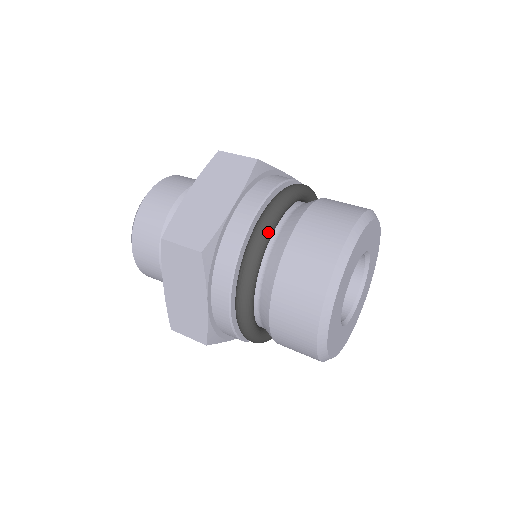
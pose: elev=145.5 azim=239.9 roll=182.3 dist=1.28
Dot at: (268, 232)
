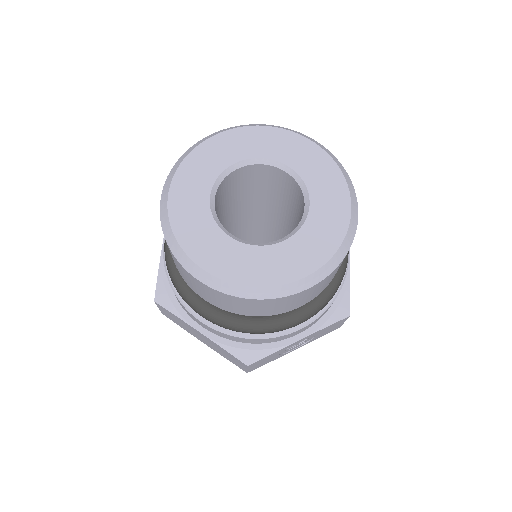
Dot at: occluded
